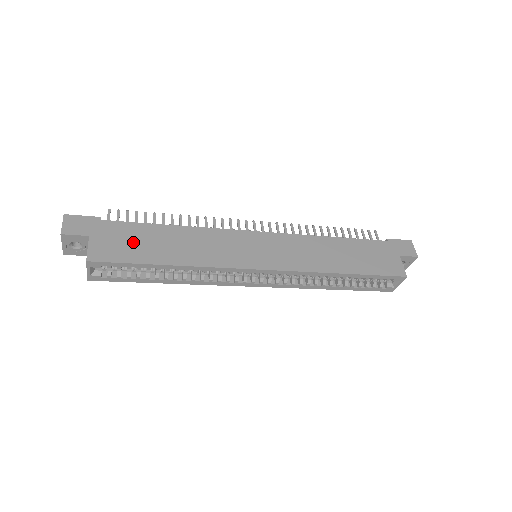
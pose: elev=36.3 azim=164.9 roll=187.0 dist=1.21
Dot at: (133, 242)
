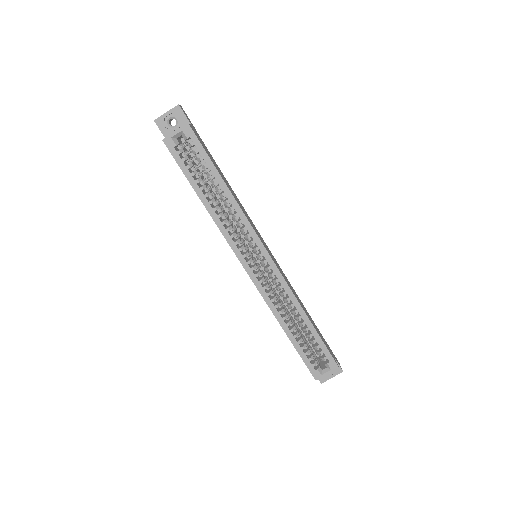
Dot at: (210, 156)
